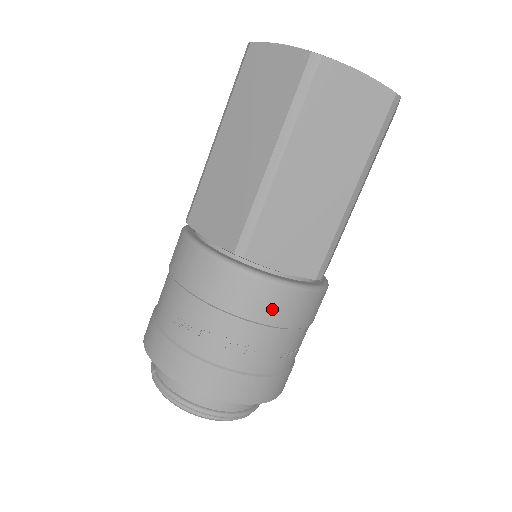
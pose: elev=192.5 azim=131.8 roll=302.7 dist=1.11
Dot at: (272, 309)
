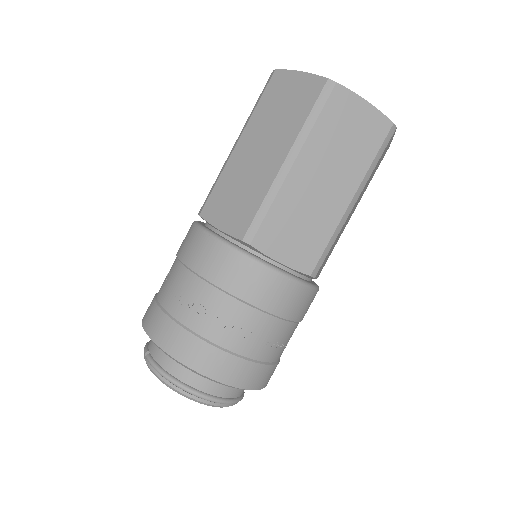
Dot at: (270, 296)
